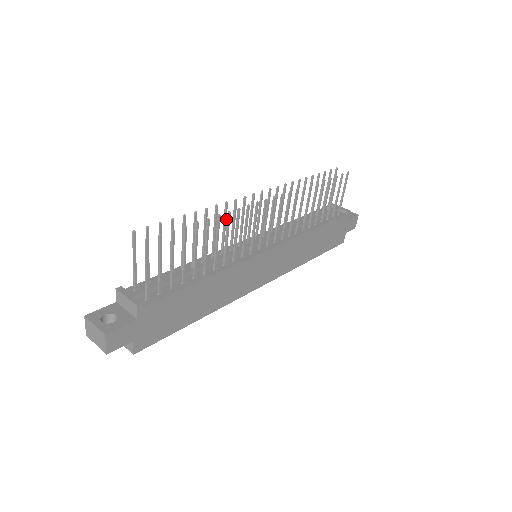
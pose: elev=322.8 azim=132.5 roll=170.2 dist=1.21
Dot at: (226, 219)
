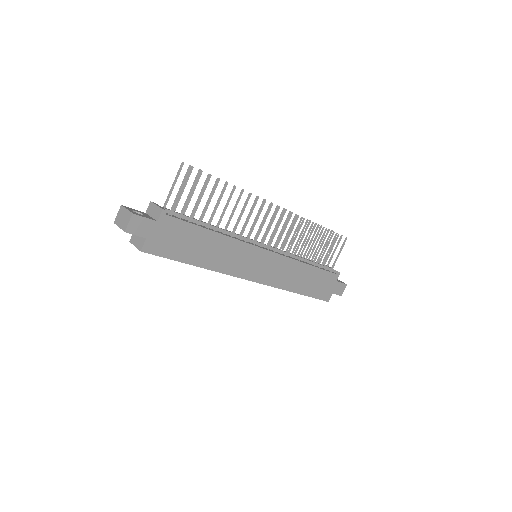
Dot at: occluded
